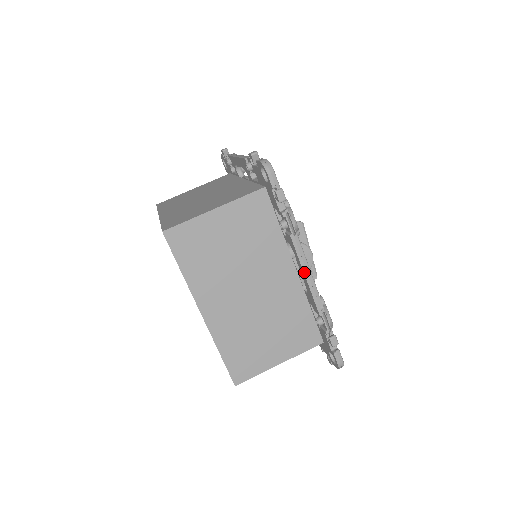
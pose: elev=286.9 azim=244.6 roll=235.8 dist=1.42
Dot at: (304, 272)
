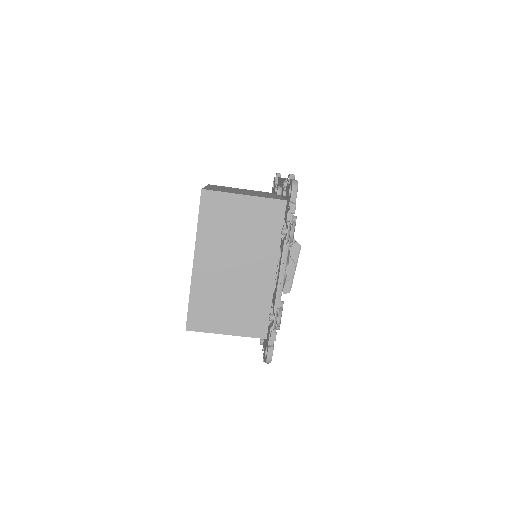
Dot at: (280, 272)
